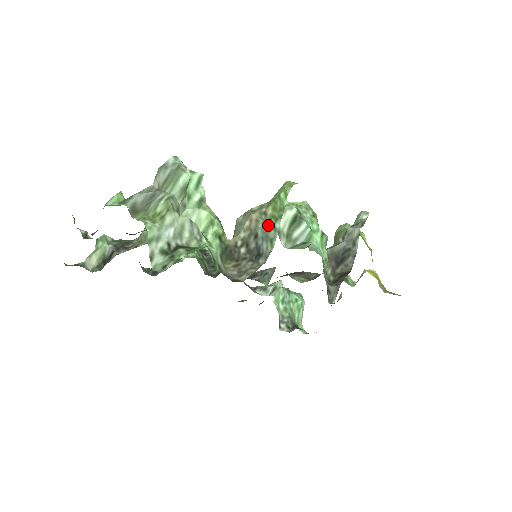
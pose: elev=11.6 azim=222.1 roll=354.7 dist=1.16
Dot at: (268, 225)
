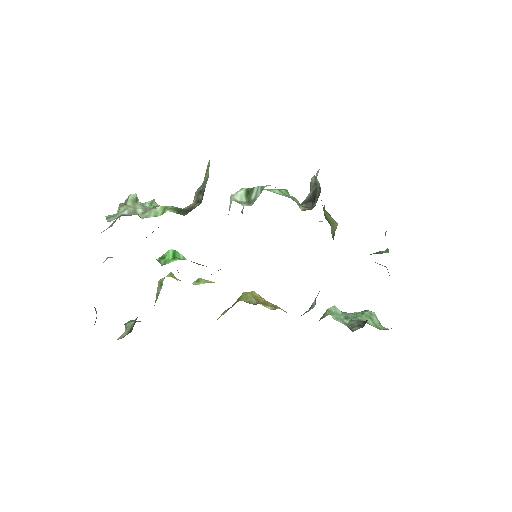
Dot at: (204, 180)
